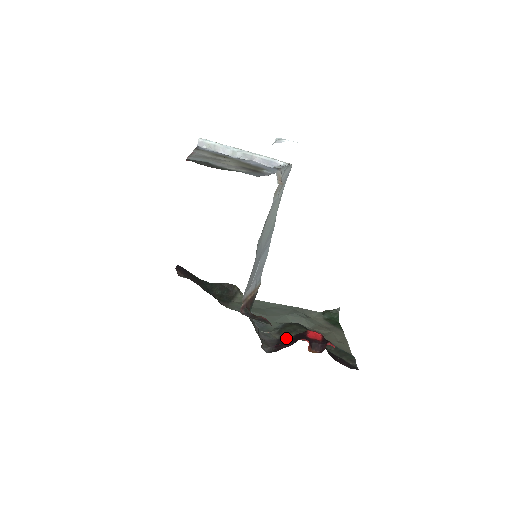
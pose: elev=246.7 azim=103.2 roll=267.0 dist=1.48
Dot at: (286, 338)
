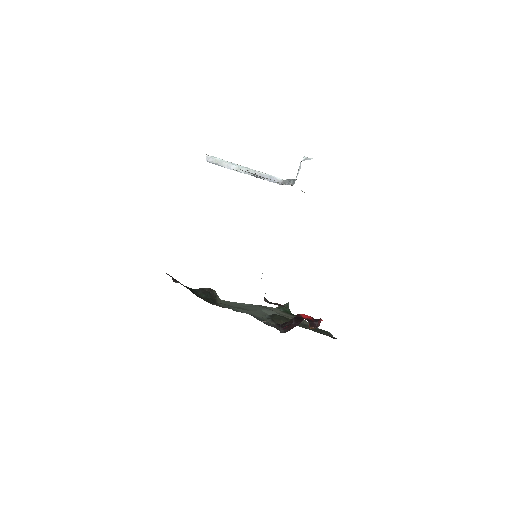
Dot at: (284, 323)
